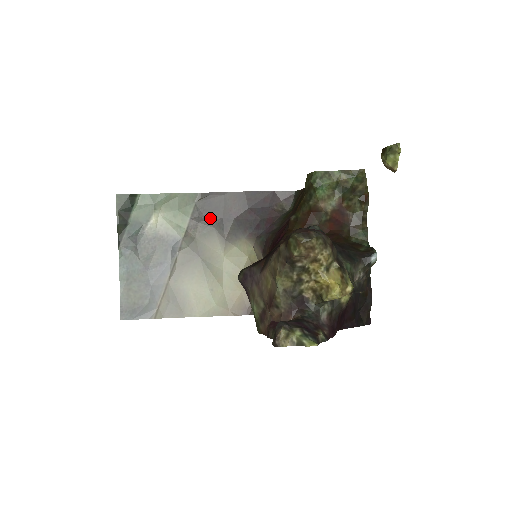
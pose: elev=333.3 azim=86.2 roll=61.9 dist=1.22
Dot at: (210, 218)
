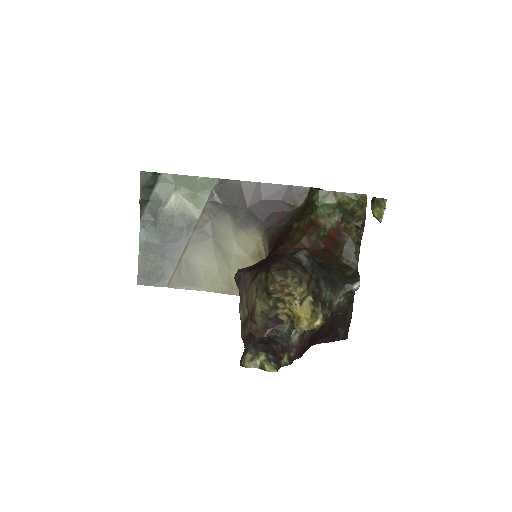
Dot at: (225, 204)
